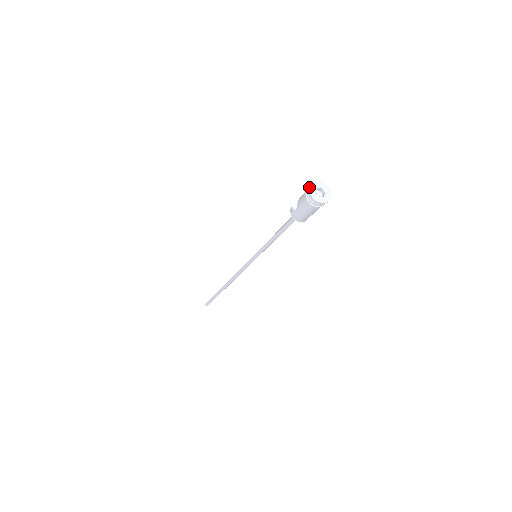
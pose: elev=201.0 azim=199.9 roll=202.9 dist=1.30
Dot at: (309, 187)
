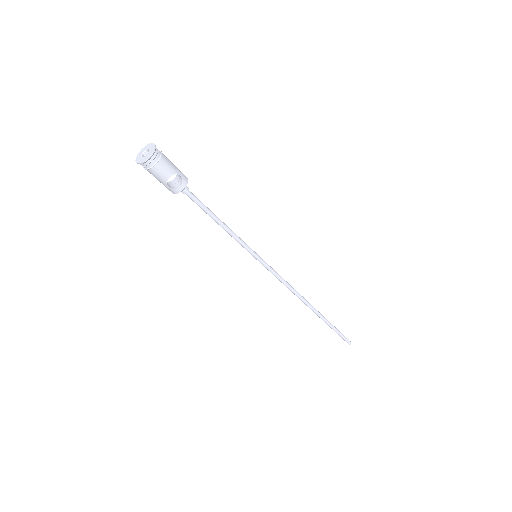
Dot at: (141, 150)
